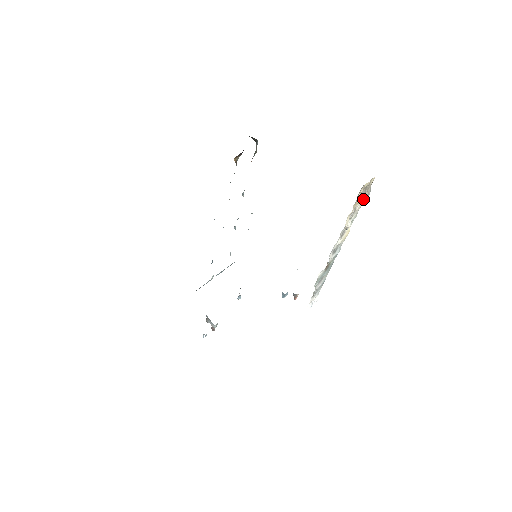
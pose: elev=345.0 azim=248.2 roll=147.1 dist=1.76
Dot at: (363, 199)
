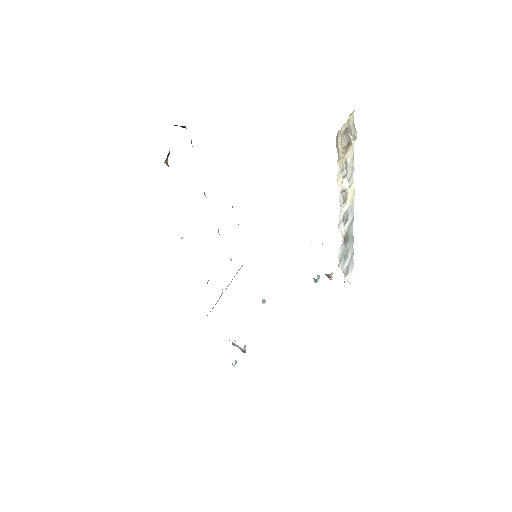
Dot at: (352, 145)
